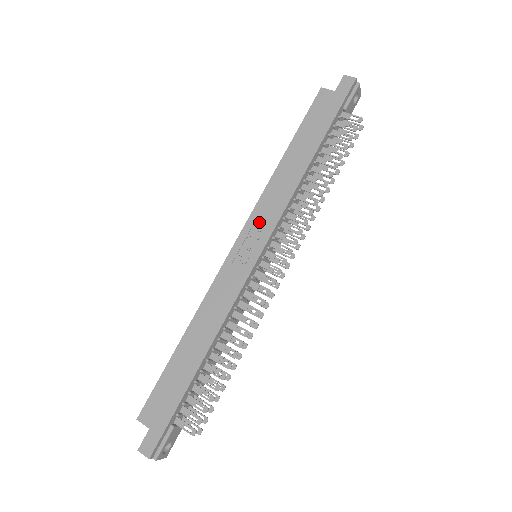
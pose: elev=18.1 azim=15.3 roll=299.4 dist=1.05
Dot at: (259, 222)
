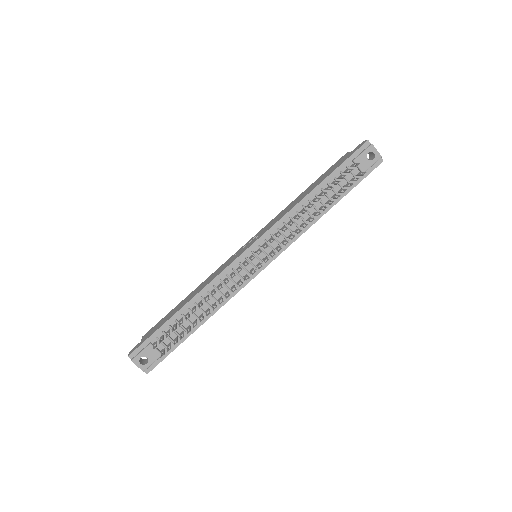
Dot at: (262, 231)
